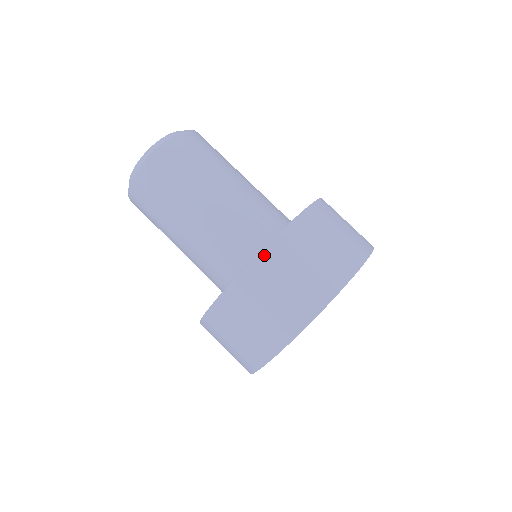
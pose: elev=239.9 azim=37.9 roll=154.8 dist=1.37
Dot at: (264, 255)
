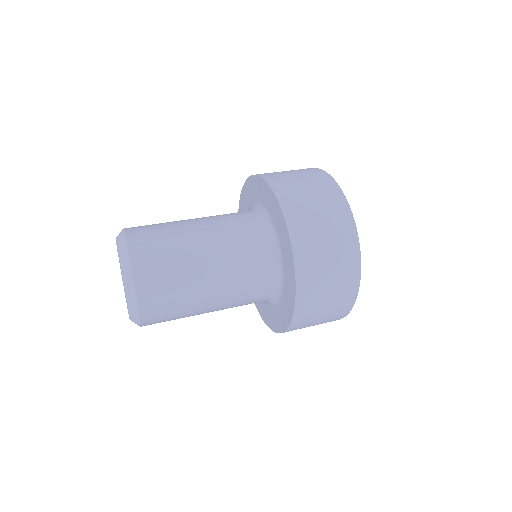
Dot at: (286, 209)
